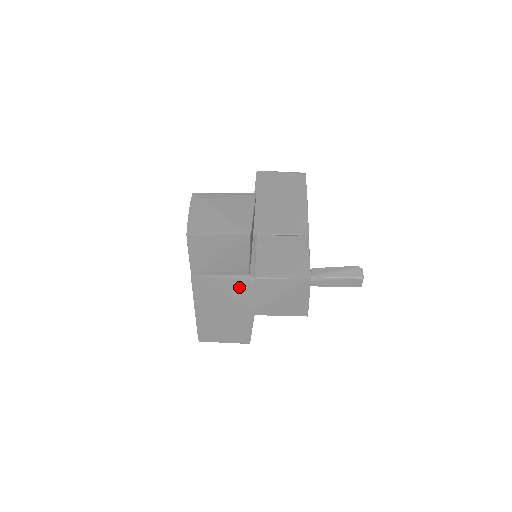
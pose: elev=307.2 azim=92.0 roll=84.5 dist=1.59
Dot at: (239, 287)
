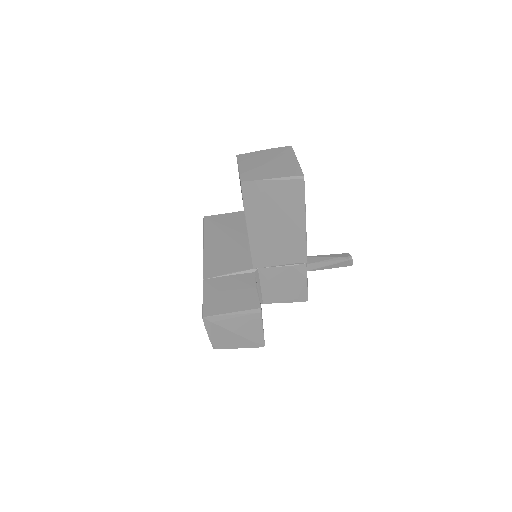
Dot at: occluded
